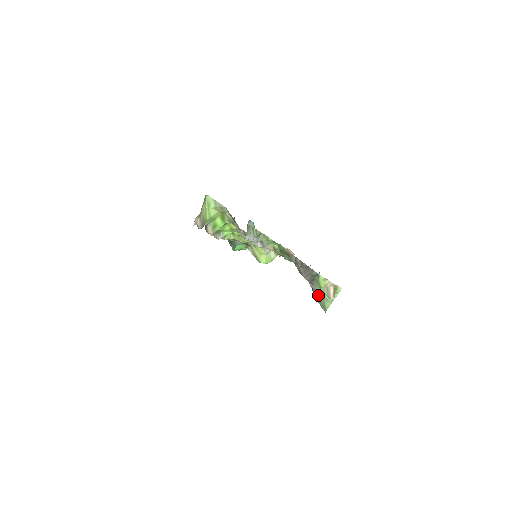
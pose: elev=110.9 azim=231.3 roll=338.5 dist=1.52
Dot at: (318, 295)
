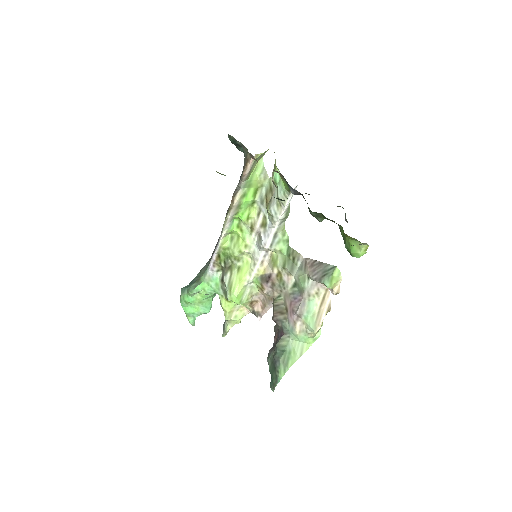
Dot at: (284, 348)
